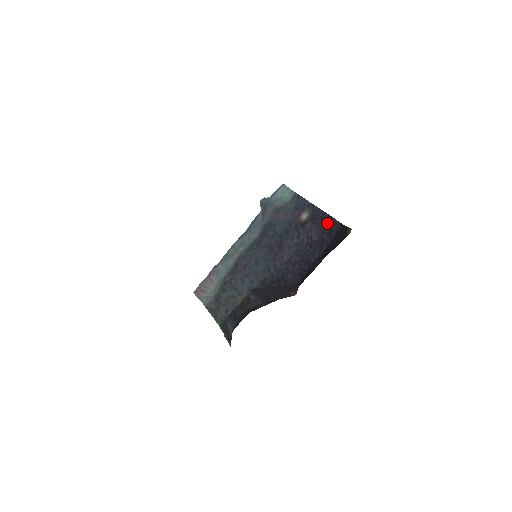
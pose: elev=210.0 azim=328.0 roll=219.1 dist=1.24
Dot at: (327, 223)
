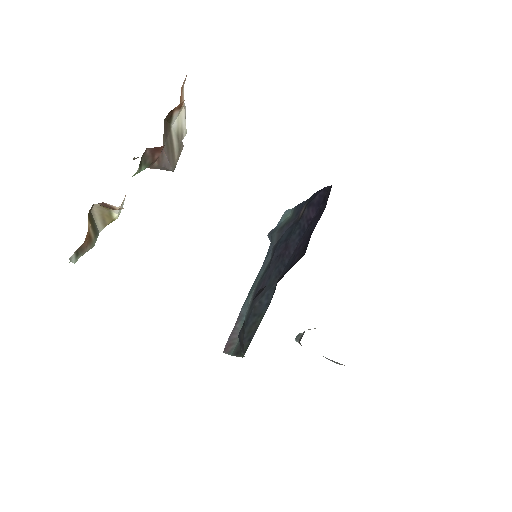
Dot at: (320, 196)
